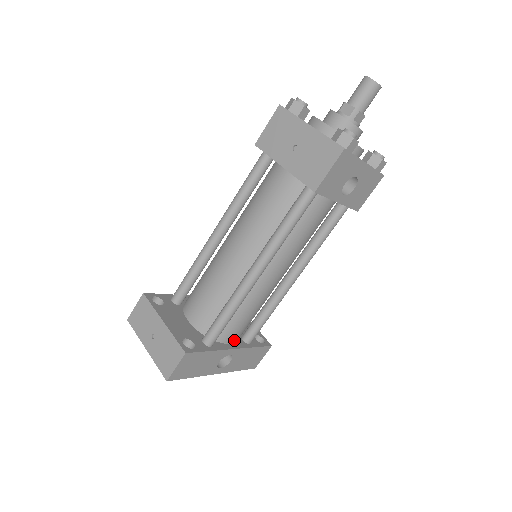
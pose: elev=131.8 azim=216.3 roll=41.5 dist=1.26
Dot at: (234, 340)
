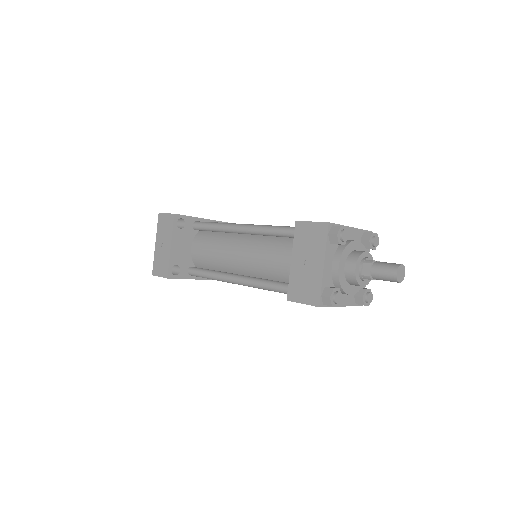
Dot at: occluded
